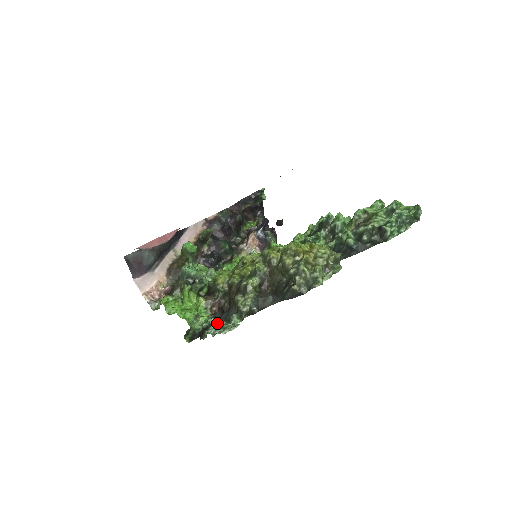
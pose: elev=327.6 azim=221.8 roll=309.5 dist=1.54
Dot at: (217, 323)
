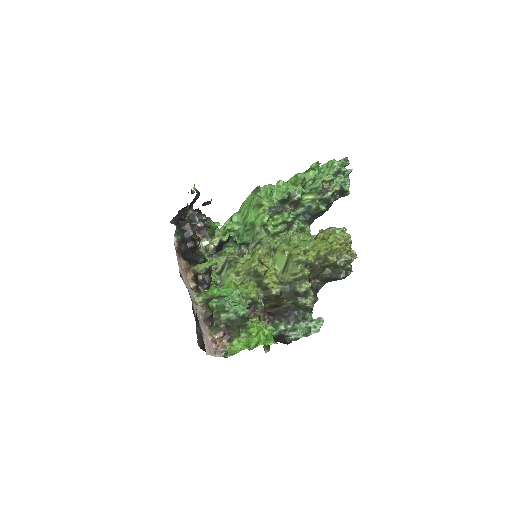
Dot at: (296, 327)
